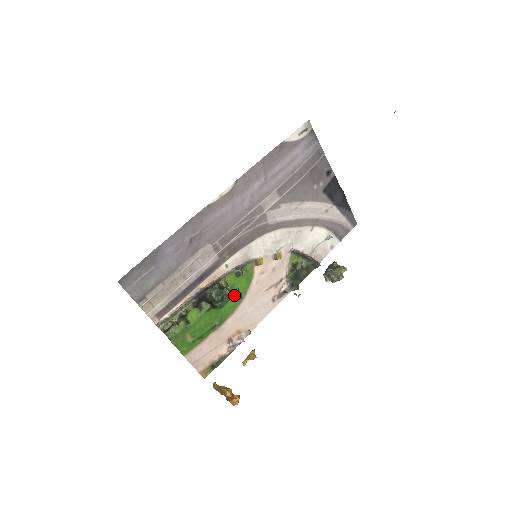
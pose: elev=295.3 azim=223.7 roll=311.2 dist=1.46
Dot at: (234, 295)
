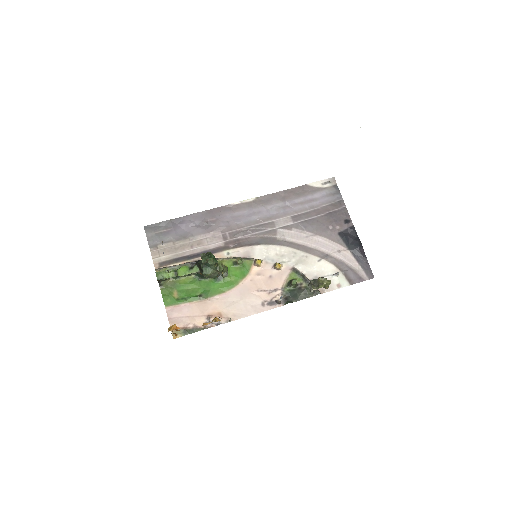
Dot at: (222, 271)
